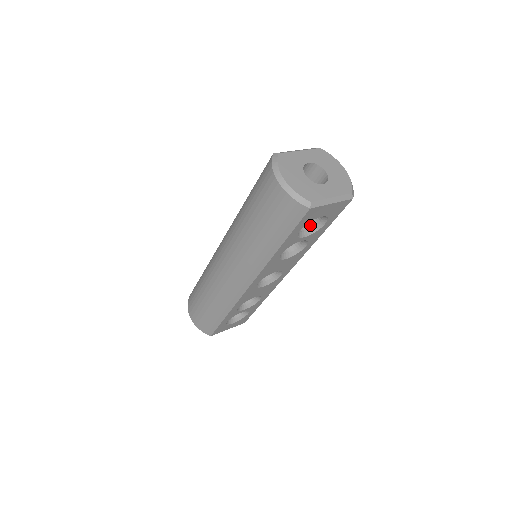
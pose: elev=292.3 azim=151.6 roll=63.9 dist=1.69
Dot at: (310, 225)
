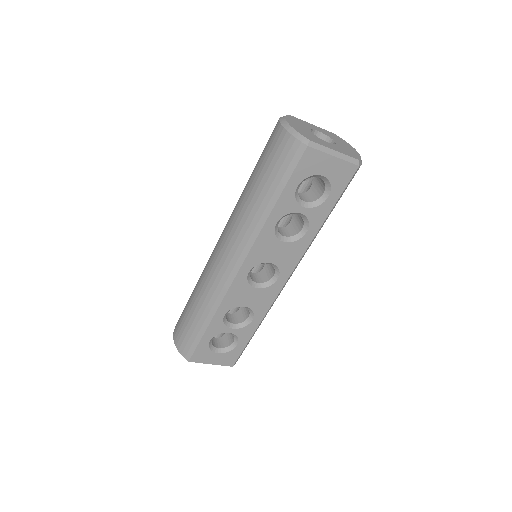
Dot at: (313, 199)
